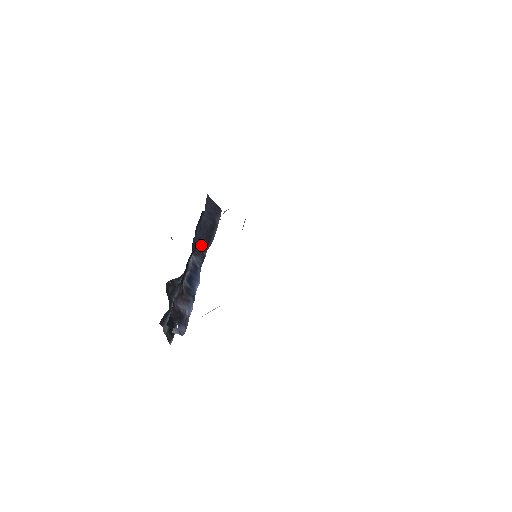
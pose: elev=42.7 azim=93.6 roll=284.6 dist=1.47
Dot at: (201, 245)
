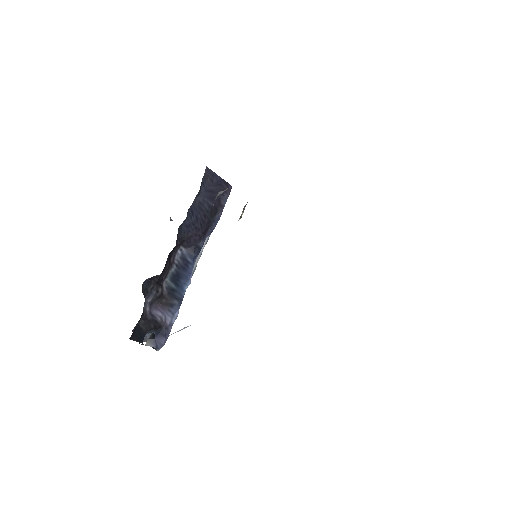
Dot at: (194, 234)
